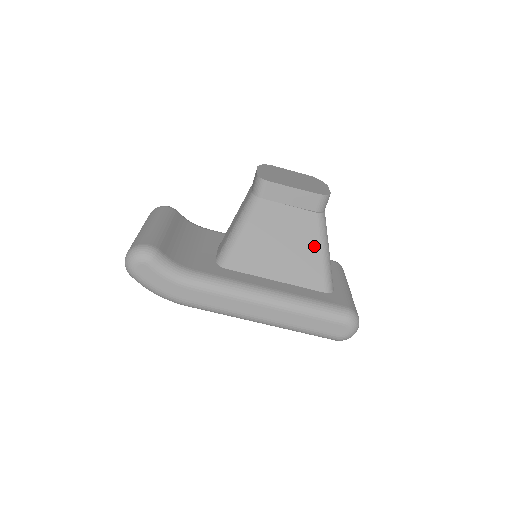
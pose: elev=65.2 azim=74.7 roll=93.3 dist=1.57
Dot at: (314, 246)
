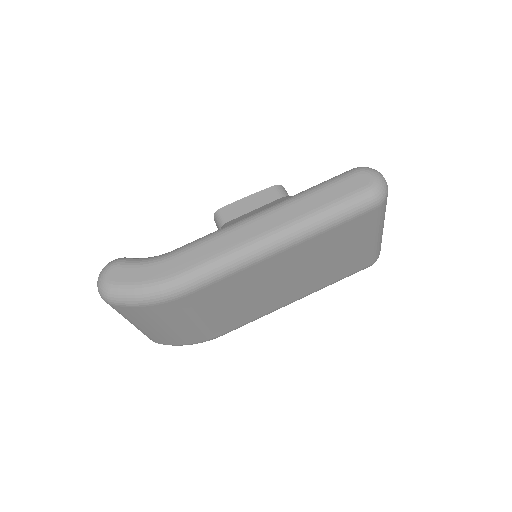
Dot at: occluded
